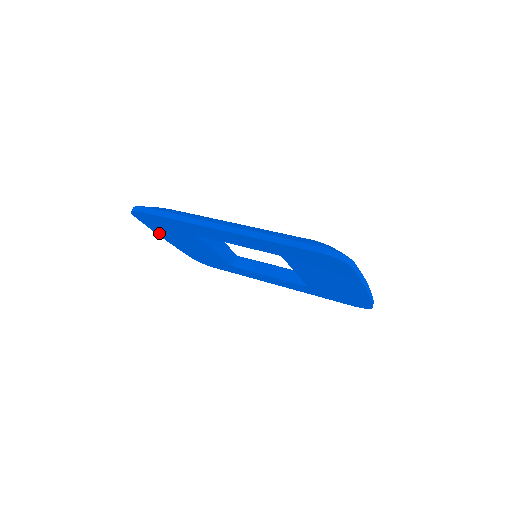
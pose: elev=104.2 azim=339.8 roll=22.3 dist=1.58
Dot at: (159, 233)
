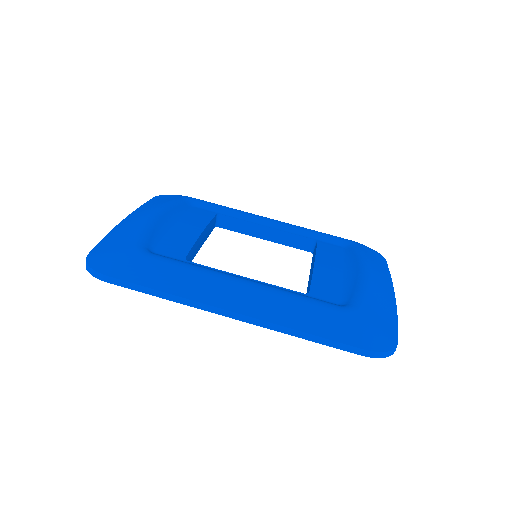
Dot at: occluded
